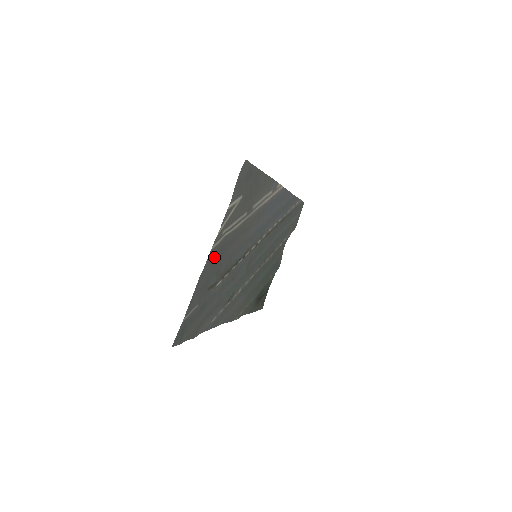
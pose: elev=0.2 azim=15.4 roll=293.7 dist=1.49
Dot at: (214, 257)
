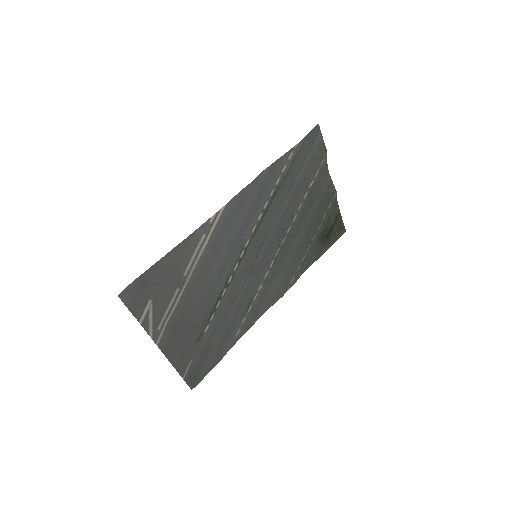
Dot at: (171, 338)
